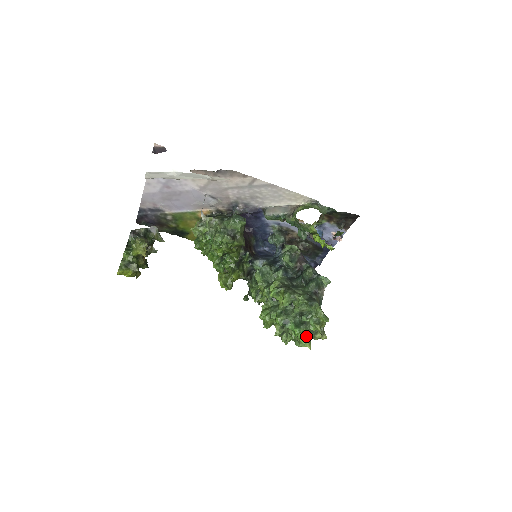
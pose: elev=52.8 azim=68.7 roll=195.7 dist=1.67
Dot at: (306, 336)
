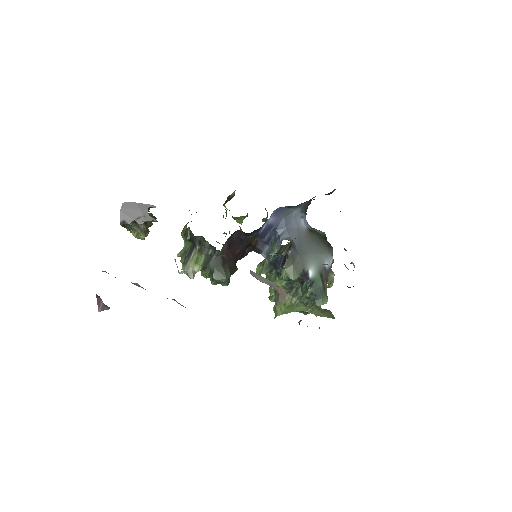
Dot at: occluded
